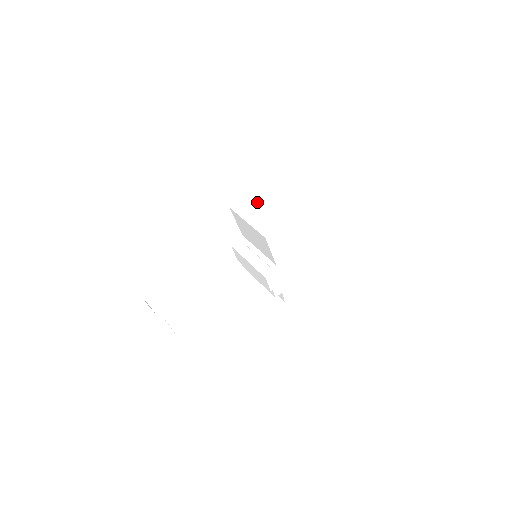
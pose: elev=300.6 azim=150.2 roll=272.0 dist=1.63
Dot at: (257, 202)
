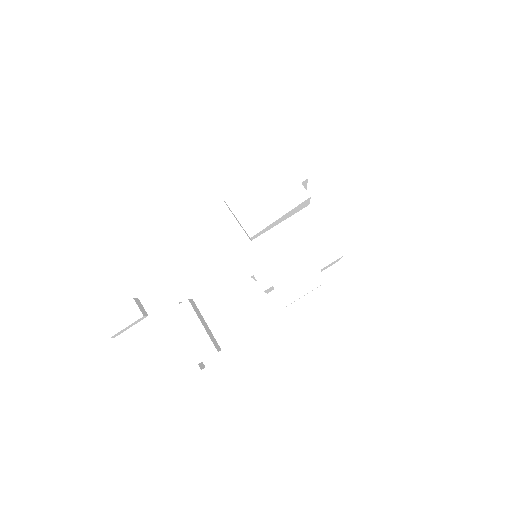
Dot at: occluded
